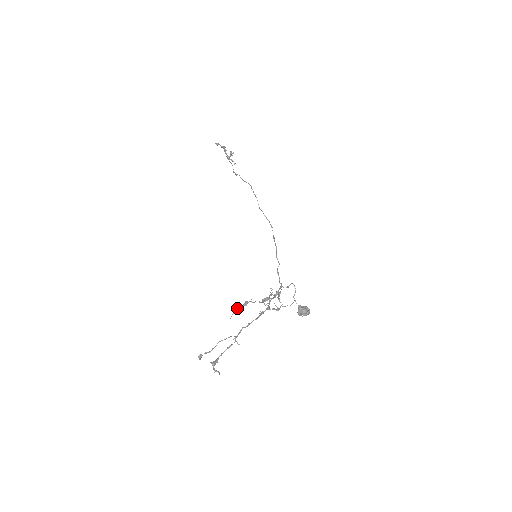
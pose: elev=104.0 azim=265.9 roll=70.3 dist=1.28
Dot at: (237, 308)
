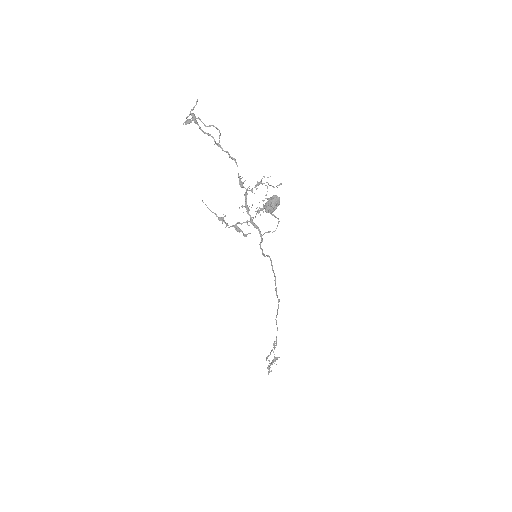
Dot at: (213, 212)
